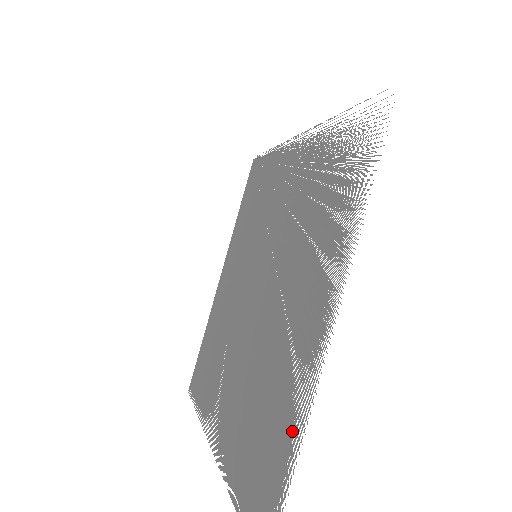
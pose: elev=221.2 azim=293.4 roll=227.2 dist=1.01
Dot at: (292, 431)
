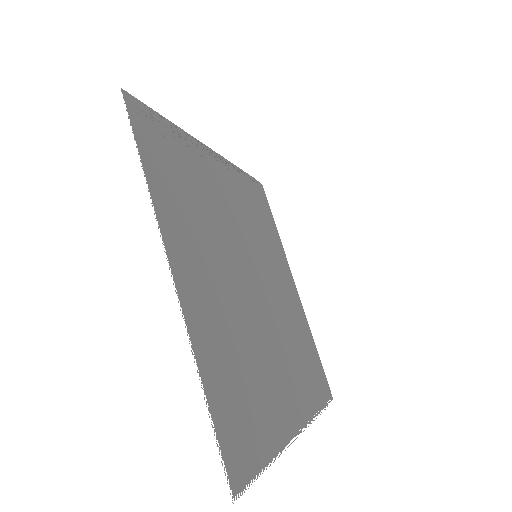
Dot at: occluded
